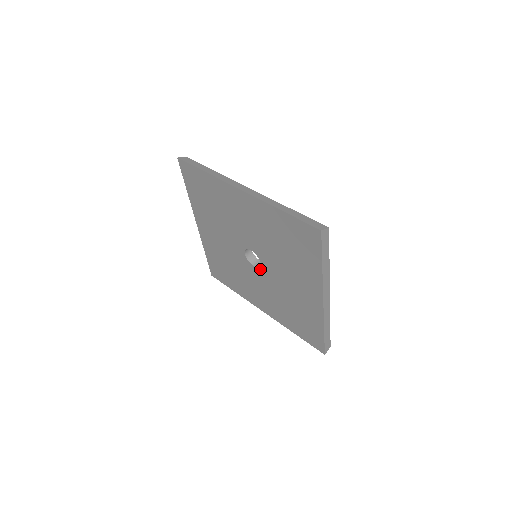
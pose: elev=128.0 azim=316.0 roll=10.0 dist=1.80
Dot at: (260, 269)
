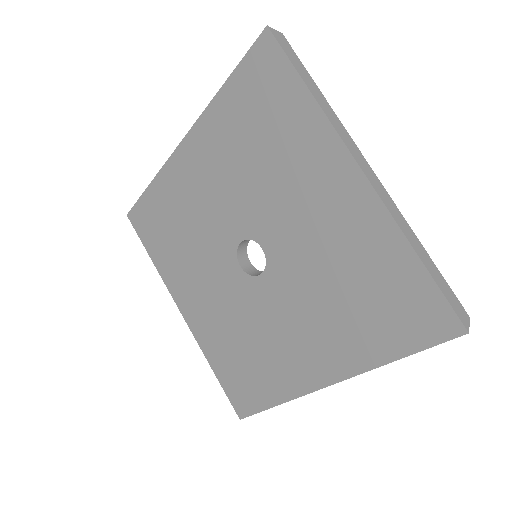
Dot at: (268, 265)
